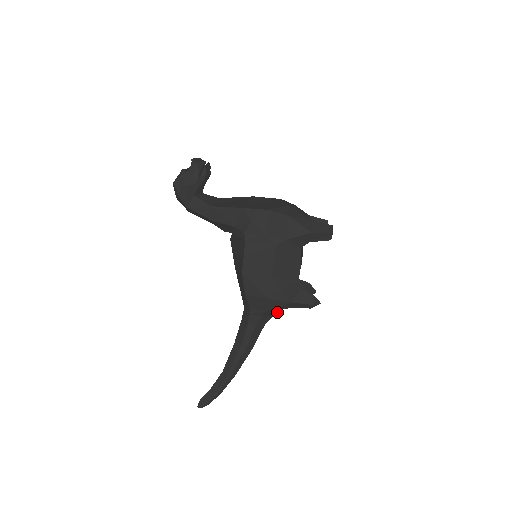
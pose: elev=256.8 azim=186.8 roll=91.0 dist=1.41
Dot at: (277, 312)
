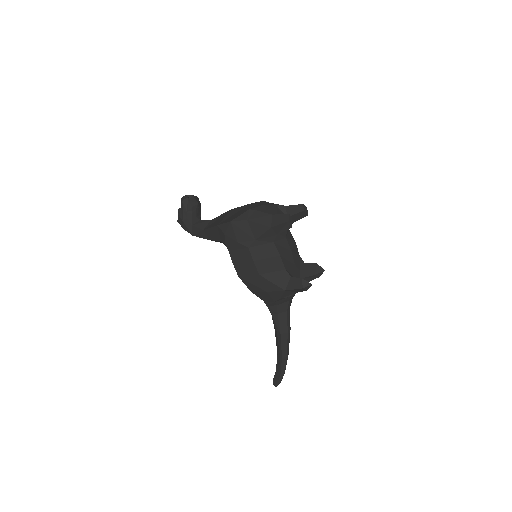
Dot at: (289, 299)
